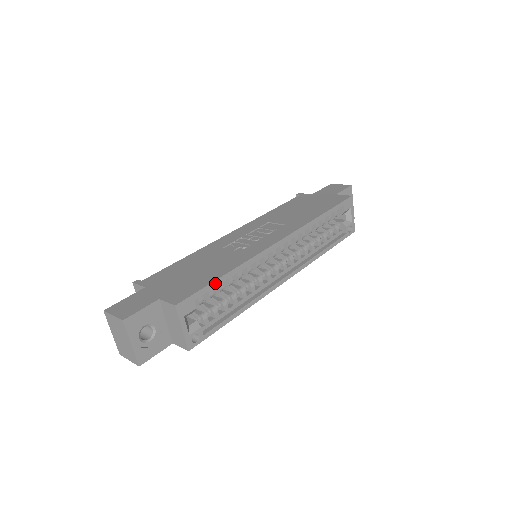
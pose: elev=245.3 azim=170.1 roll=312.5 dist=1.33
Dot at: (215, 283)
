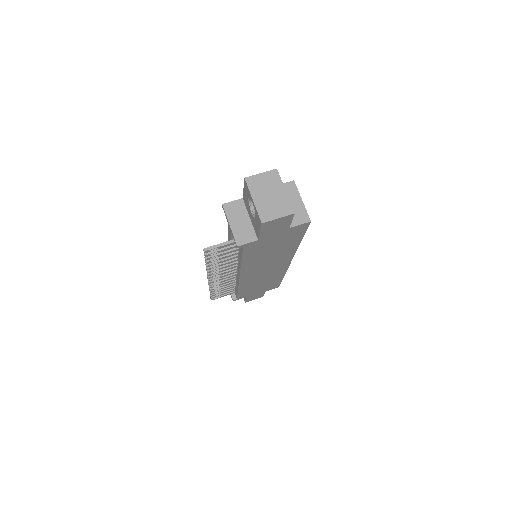
Dot at: occluded
